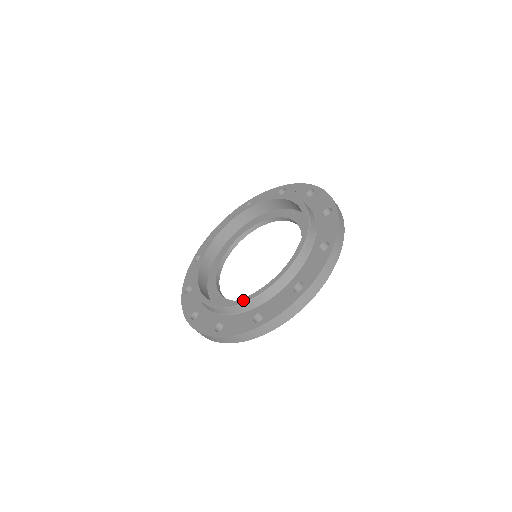
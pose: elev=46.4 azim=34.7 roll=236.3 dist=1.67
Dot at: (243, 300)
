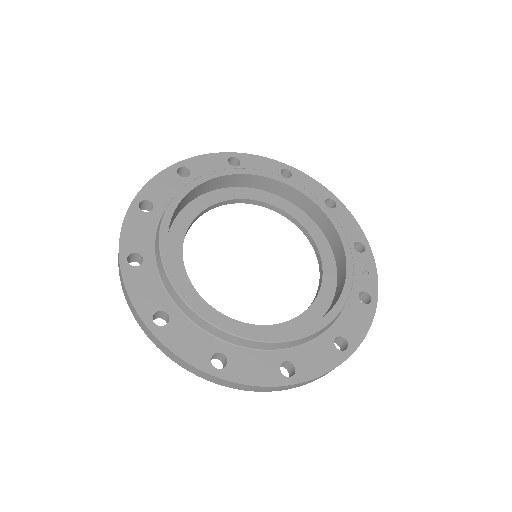
Dot at: (179, 286)
